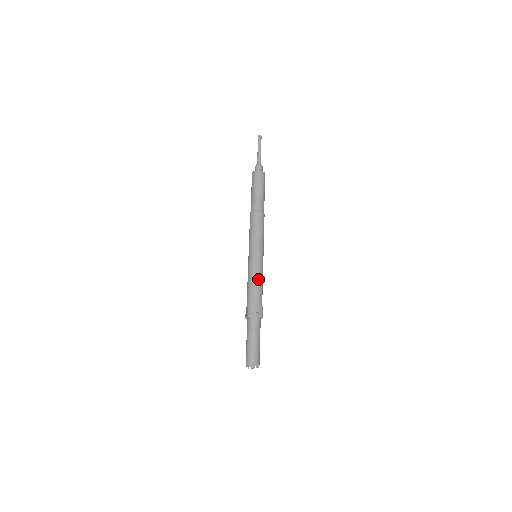
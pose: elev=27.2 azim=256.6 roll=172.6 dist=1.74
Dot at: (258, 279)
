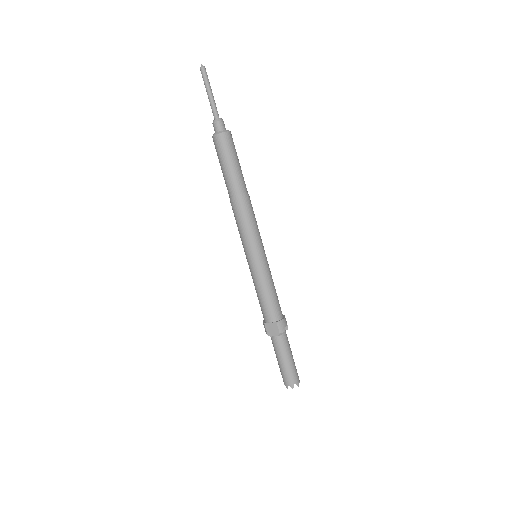
Dot at: (274, 286)
